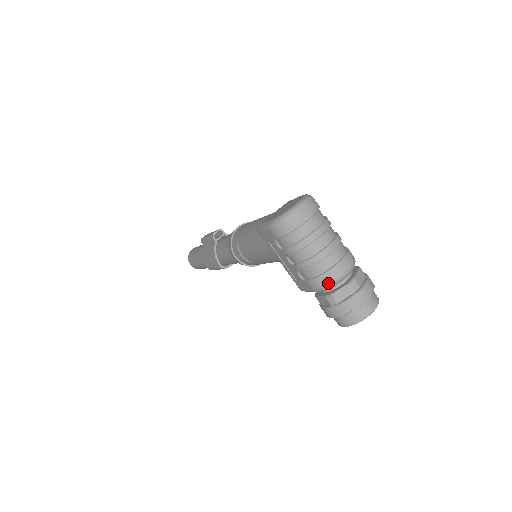
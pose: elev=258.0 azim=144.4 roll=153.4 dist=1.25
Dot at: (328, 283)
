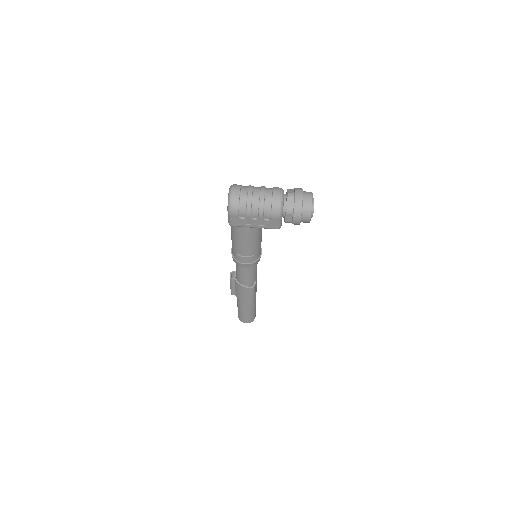
Dot at: (278, 206)
